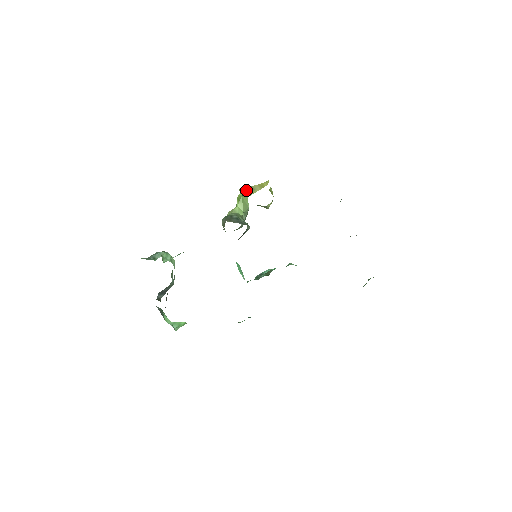
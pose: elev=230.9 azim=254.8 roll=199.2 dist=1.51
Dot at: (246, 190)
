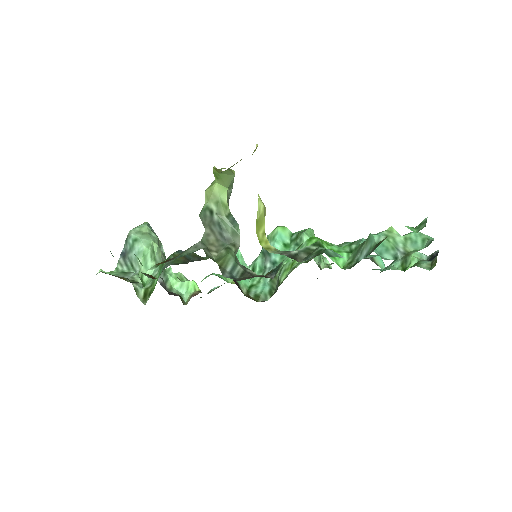
Dot at: (223, 171)
